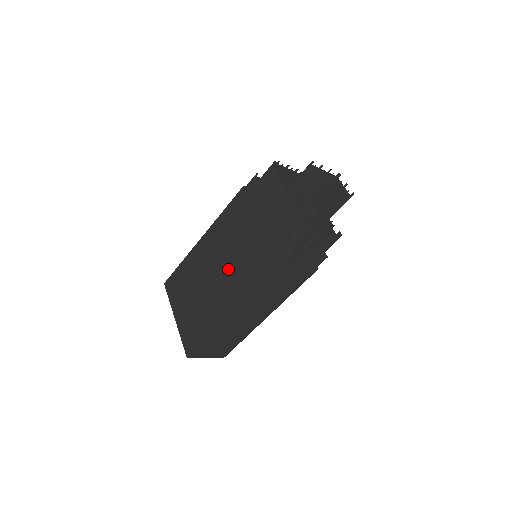
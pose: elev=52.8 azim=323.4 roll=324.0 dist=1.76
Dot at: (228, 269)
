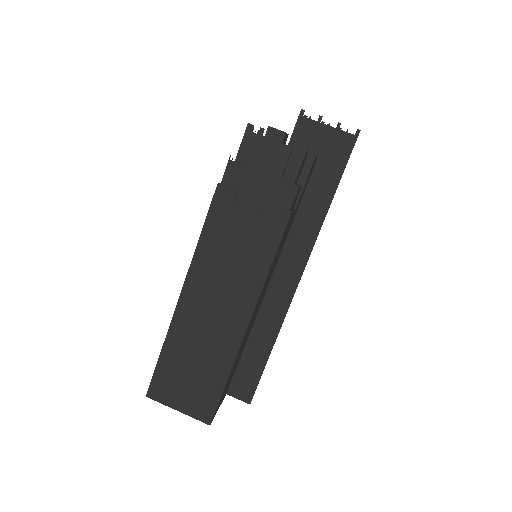
Dot at: occluded
